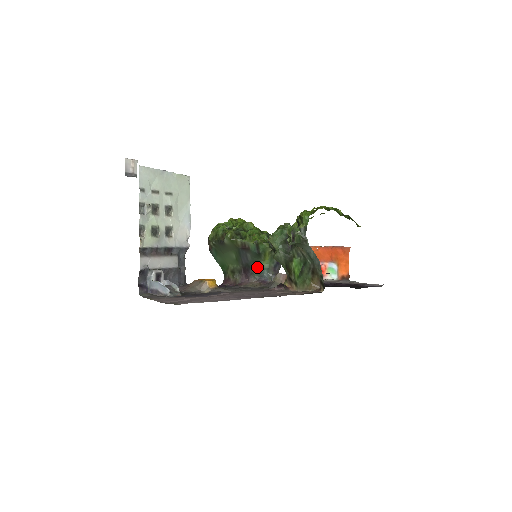
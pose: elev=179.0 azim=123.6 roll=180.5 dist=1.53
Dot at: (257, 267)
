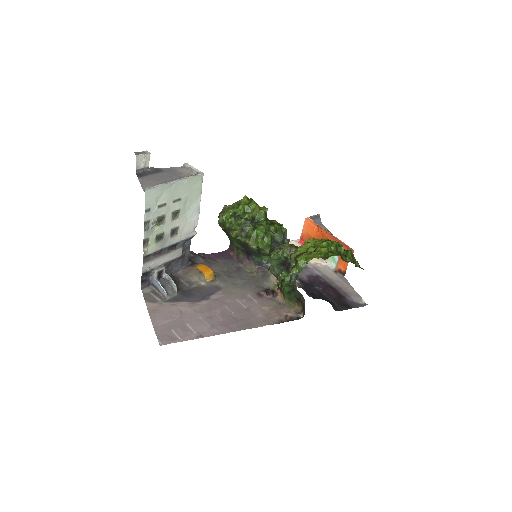
Dot at: (258, 257)
